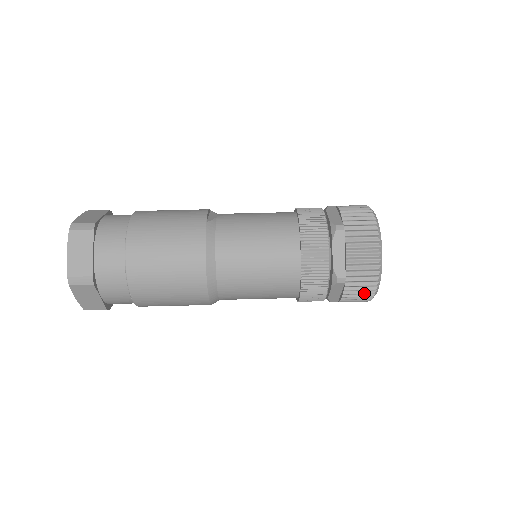
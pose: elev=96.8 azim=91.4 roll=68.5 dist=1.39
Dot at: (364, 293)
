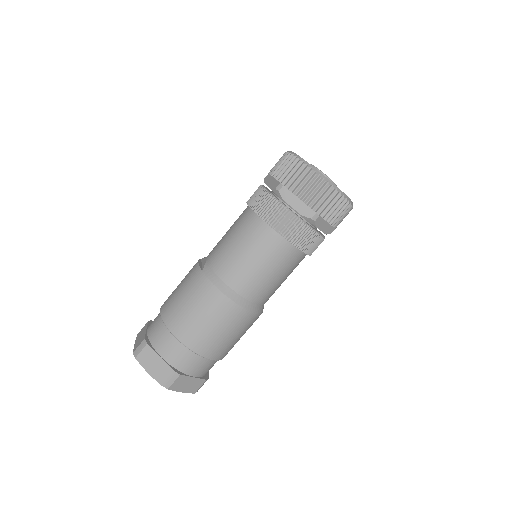
Dot at: (340, 208)
